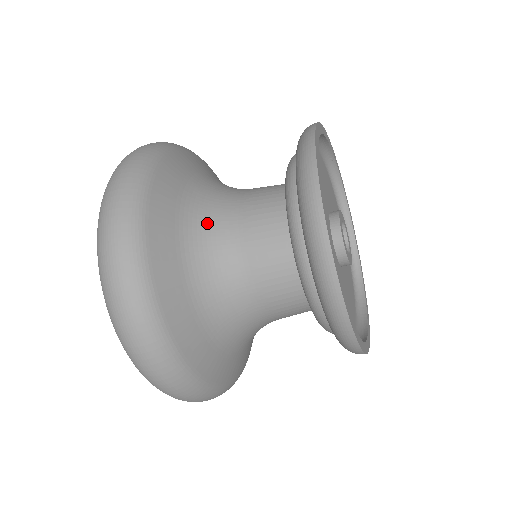
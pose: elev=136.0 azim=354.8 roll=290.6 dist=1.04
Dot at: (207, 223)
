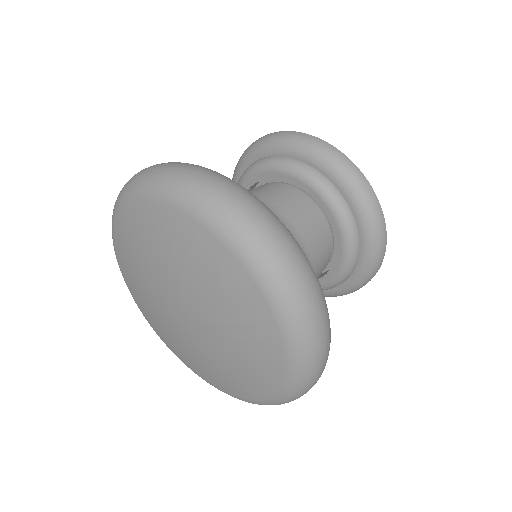
Dot at: occluded
